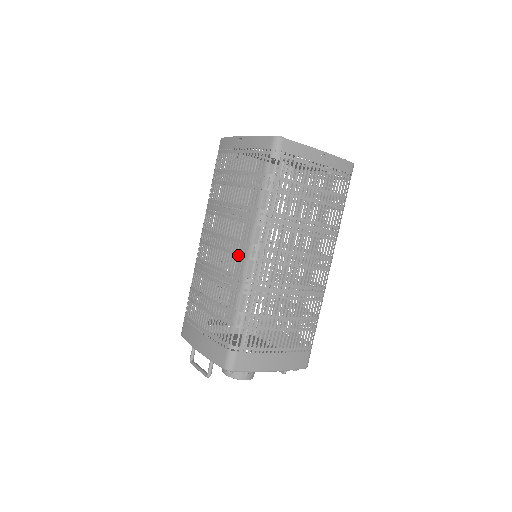
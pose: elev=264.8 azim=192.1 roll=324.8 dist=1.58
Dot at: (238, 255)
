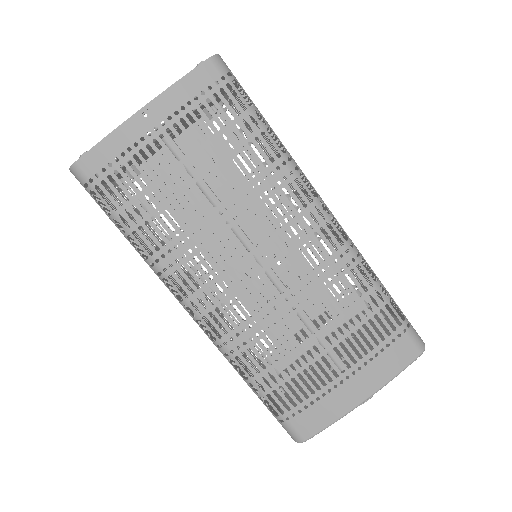
Dot at: occluded
